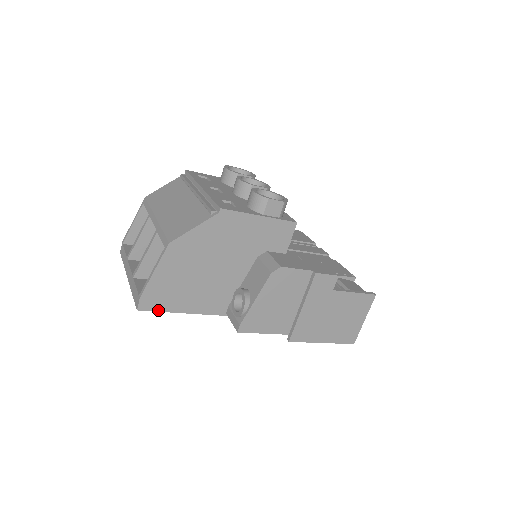
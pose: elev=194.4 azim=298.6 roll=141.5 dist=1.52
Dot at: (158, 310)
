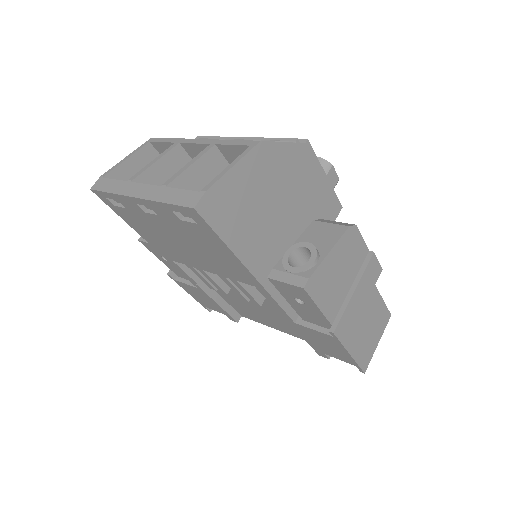
Dot at: (212, 226)
